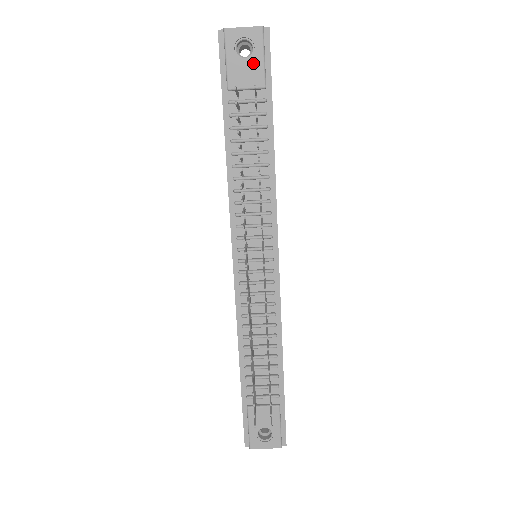
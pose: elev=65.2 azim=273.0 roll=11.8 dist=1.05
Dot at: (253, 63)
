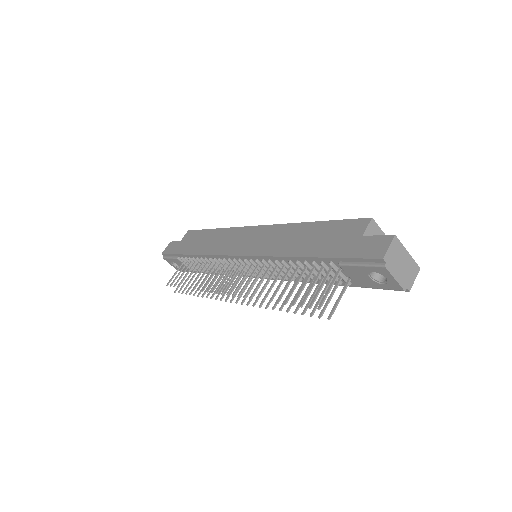
Dot at: (371, 282)
